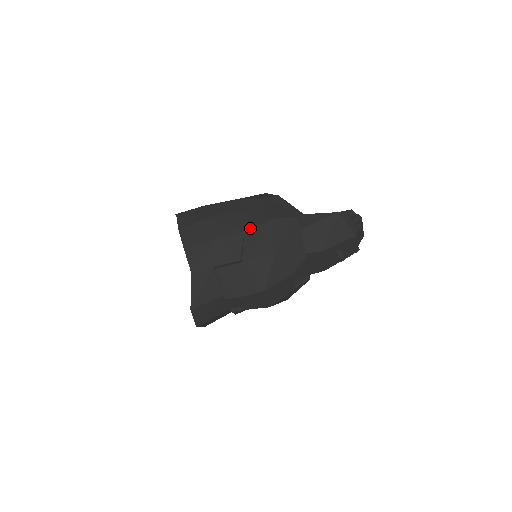
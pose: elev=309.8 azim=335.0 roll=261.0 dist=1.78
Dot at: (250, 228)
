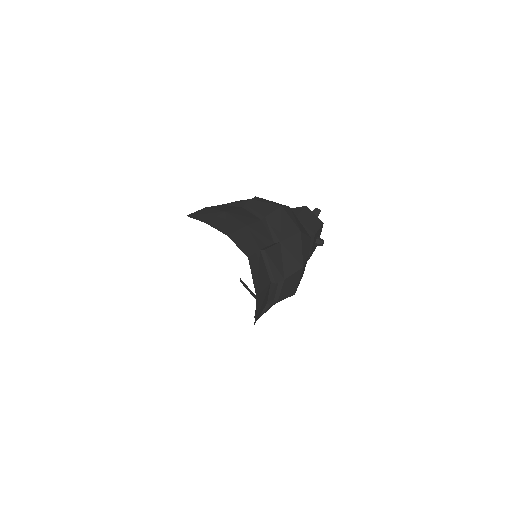
Dot at: (268, 214)
